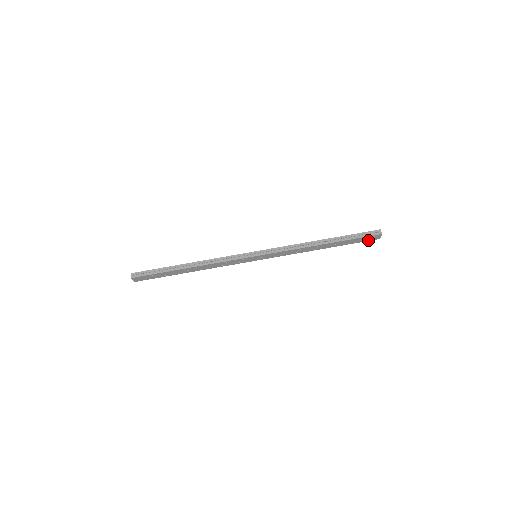
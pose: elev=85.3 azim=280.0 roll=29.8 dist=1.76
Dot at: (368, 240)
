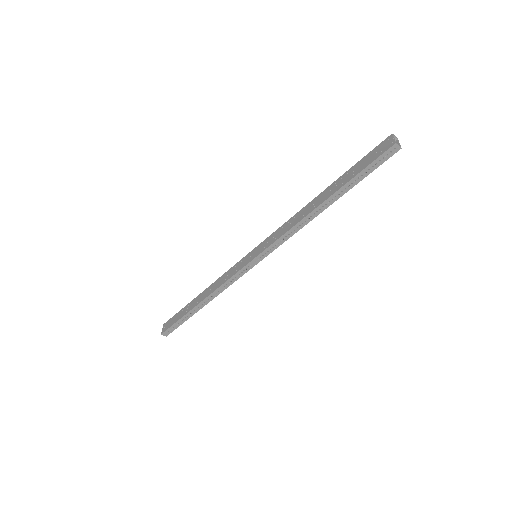
Dot at: occluded
